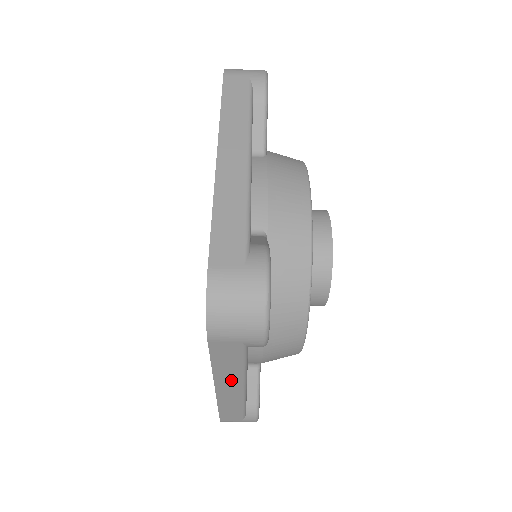
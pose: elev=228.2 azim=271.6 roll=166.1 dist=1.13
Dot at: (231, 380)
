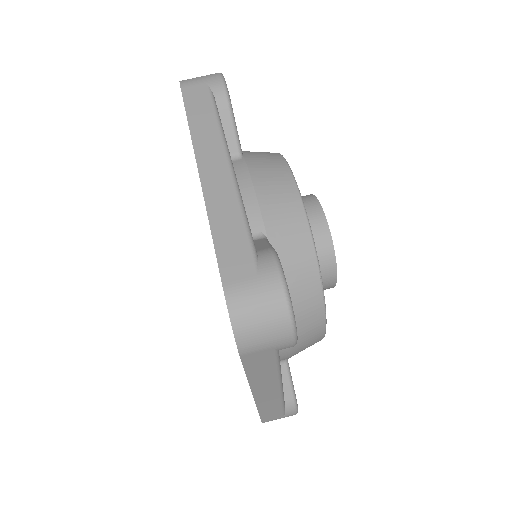
Dot at: (267, 384)
